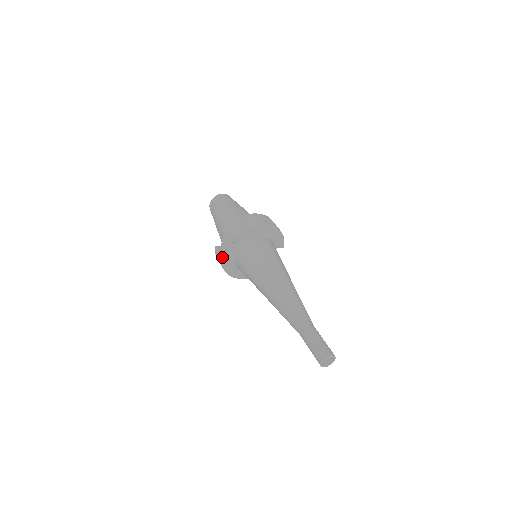
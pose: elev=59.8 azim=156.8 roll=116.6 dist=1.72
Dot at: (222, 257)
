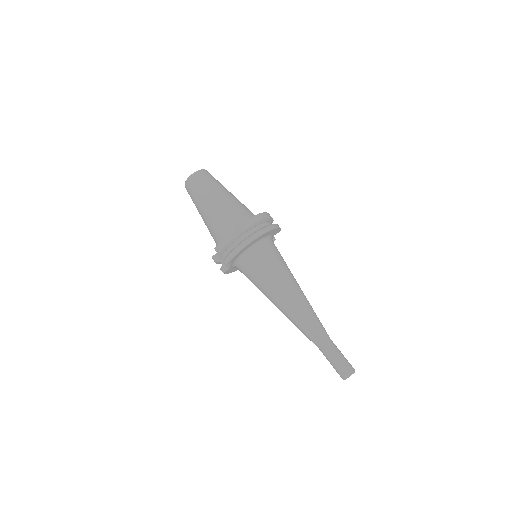
Dot at: (223, 272)
